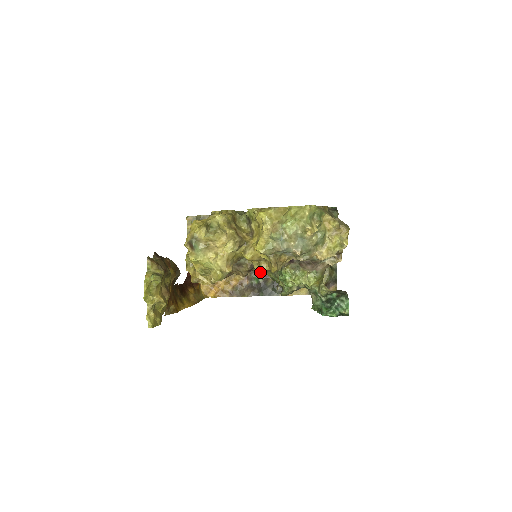
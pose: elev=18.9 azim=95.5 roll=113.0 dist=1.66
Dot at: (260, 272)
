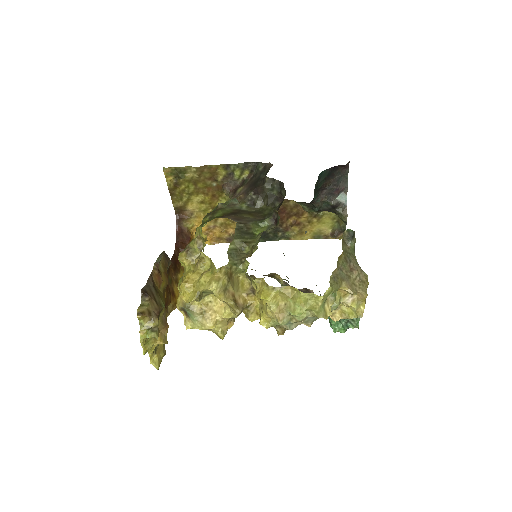
Dot at: occluded
